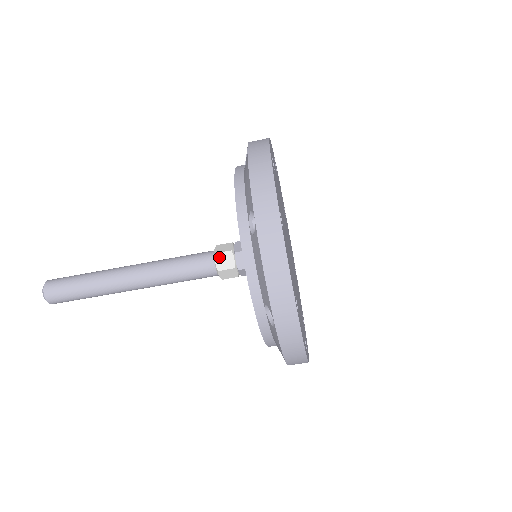
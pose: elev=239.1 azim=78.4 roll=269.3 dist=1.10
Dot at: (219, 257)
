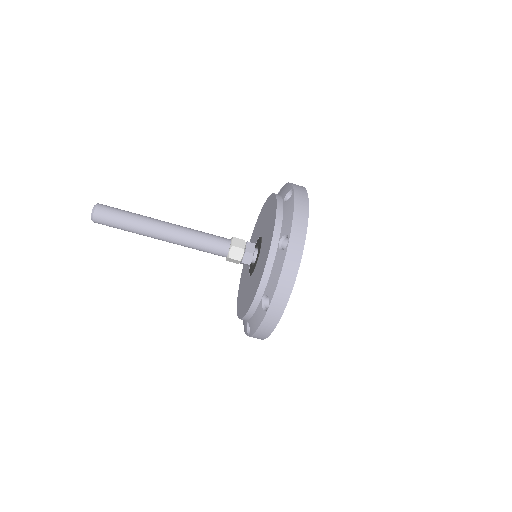
Dot at: (236, 240)
